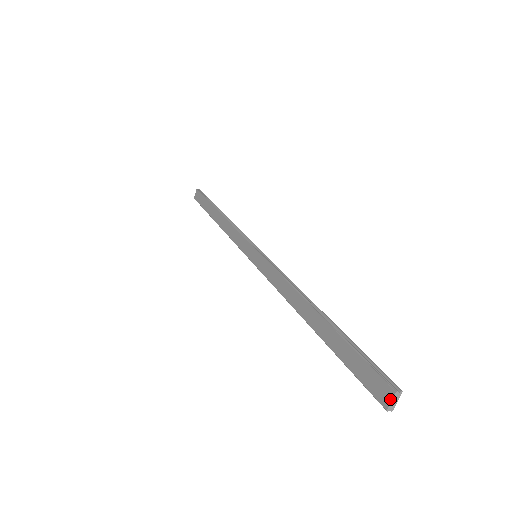
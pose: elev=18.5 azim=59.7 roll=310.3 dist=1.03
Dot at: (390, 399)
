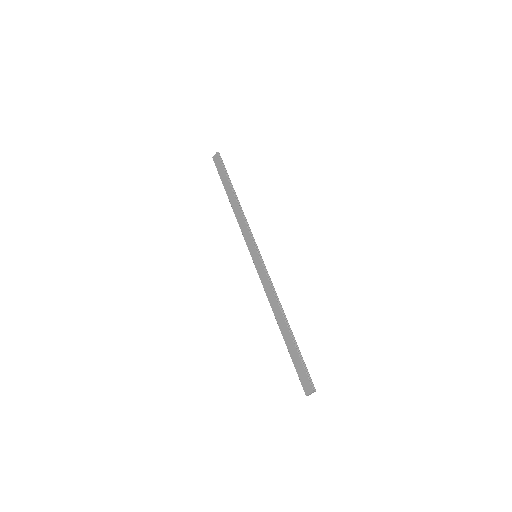
Dot at: (310, 393)
